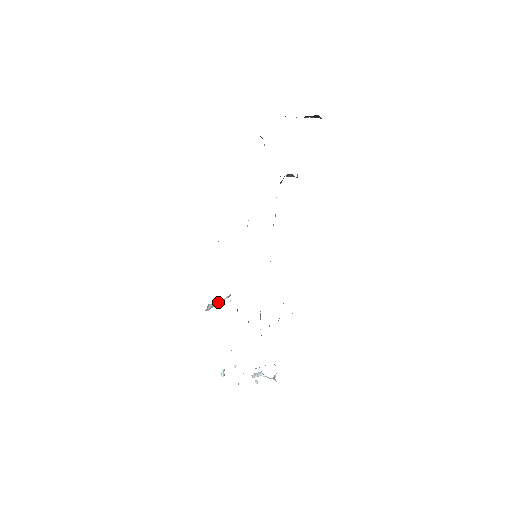
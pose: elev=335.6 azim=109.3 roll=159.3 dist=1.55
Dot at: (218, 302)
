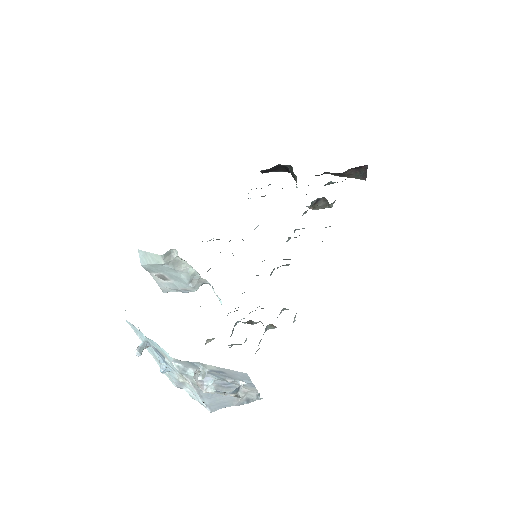
Dot at: (182, 267)
